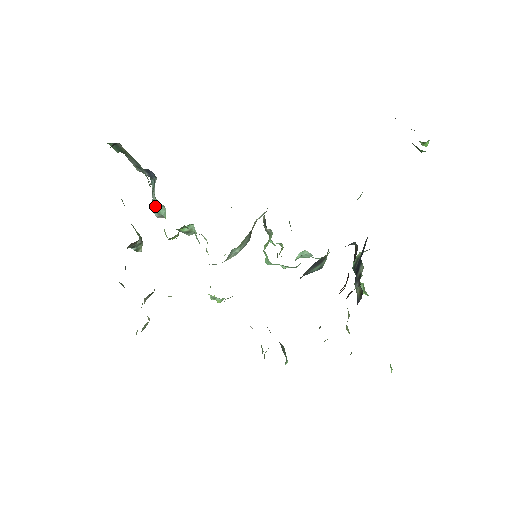
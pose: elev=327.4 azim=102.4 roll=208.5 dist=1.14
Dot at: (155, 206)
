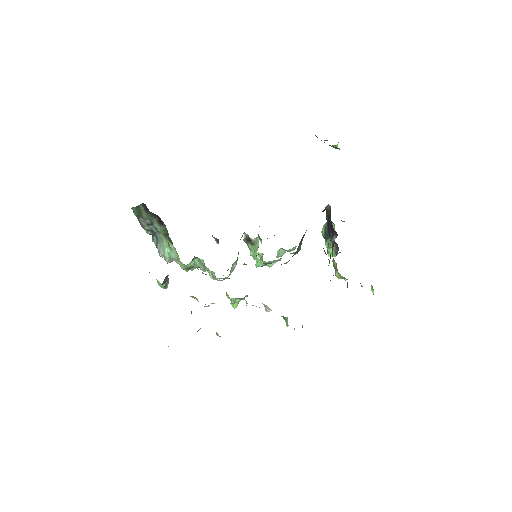
Dot at: (166, 252)
